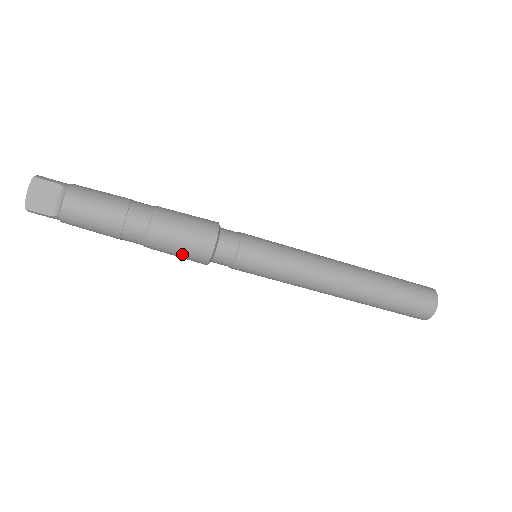
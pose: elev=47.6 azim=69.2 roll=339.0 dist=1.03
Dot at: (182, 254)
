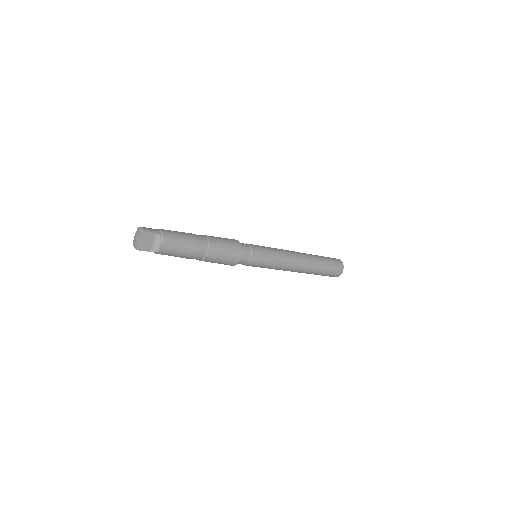
Dot at: (221, 263)
